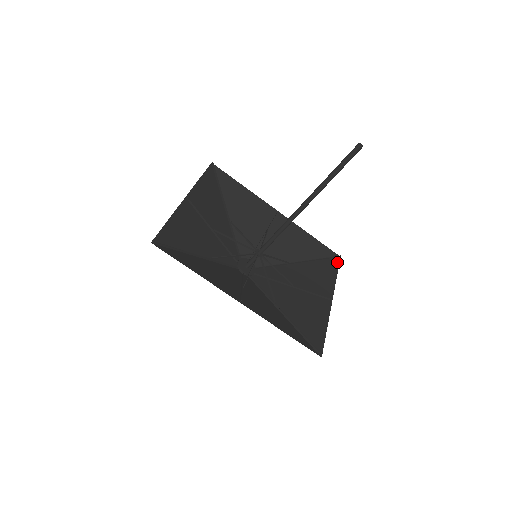
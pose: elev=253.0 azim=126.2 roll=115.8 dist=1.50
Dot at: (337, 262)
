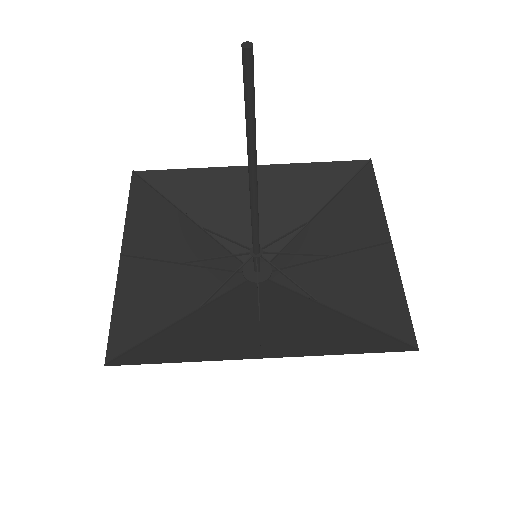
Dot at: (370, 172)
